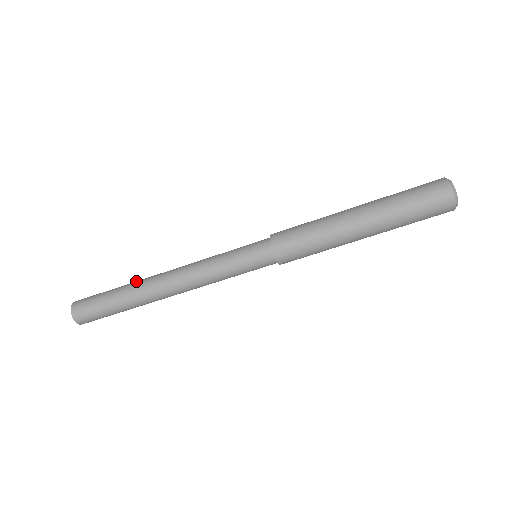
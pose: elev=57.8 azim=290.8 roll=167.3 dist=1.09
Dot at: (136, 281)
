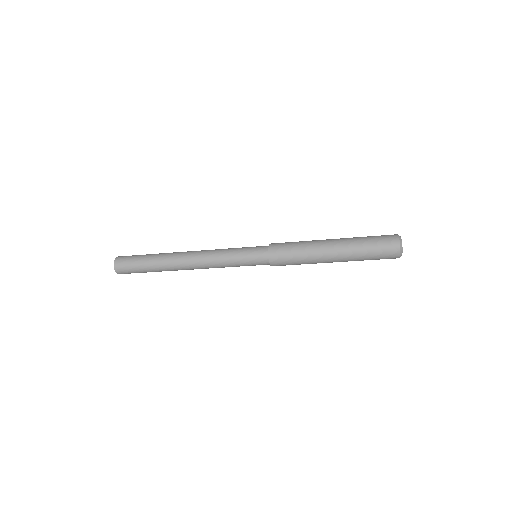
Dot at: (164, 263)
